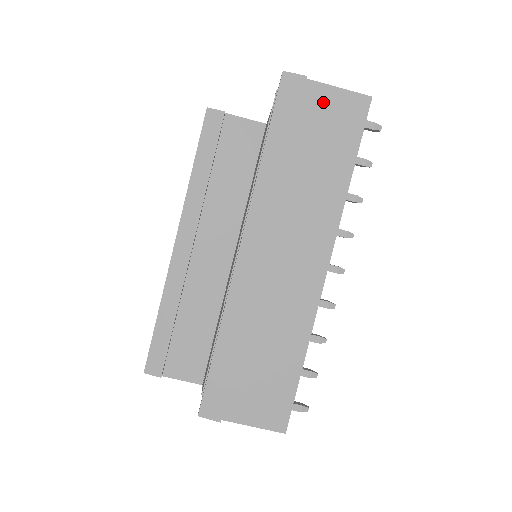
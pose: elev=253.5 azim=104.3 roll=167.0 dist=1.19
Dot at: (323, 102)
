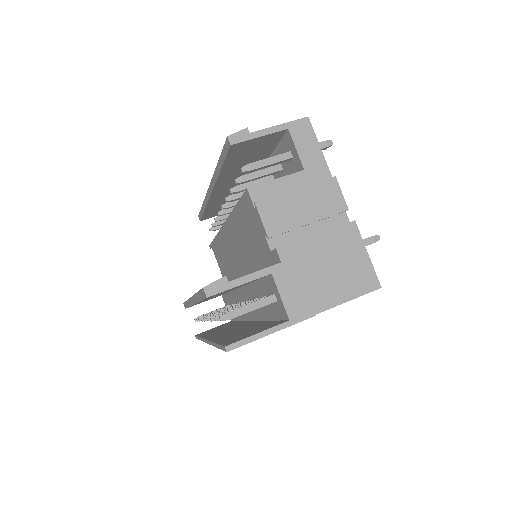
Dot at: occluded
